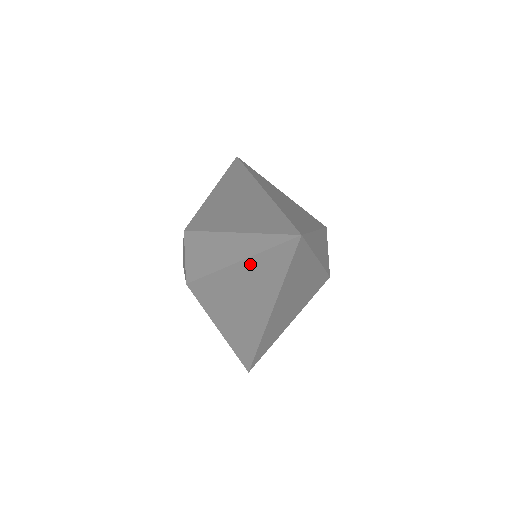
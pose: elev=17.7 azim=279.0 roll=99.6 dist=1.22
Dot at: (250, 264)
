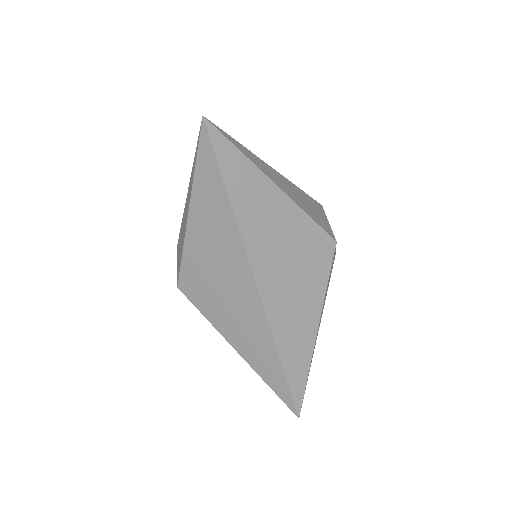
Dot at: occluded
